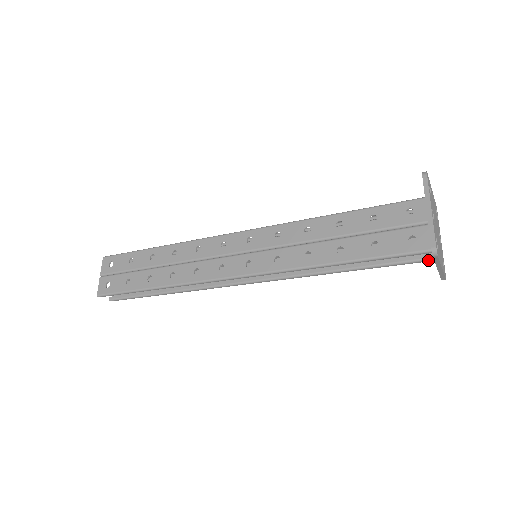
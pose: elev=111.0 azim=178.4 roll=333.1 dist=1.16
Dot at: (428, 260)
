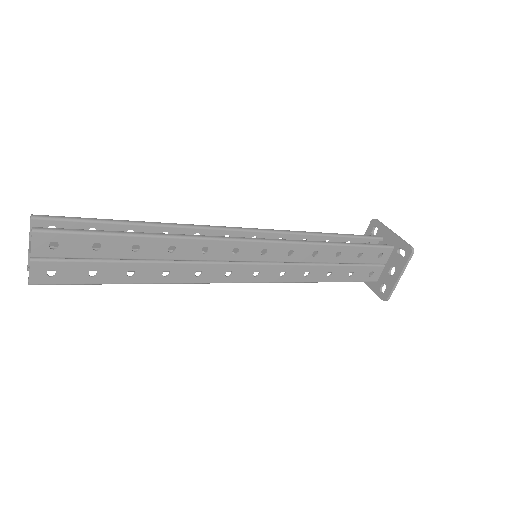
Dot at: occluded
